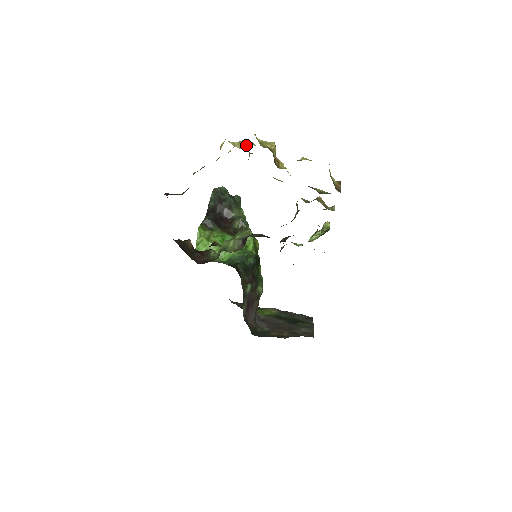
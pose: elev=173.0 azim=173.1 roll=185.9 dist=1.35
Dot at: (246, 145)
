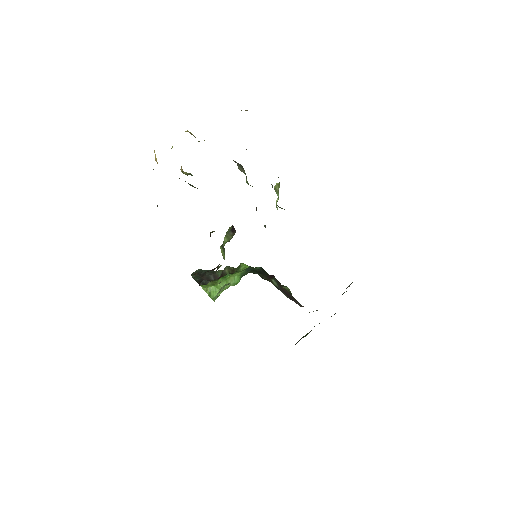
Dot at: occluded
